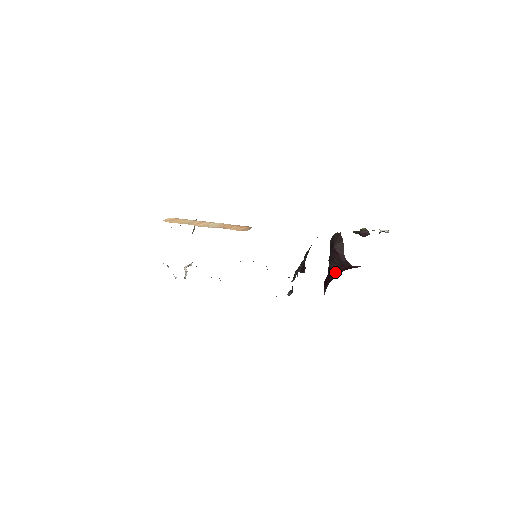
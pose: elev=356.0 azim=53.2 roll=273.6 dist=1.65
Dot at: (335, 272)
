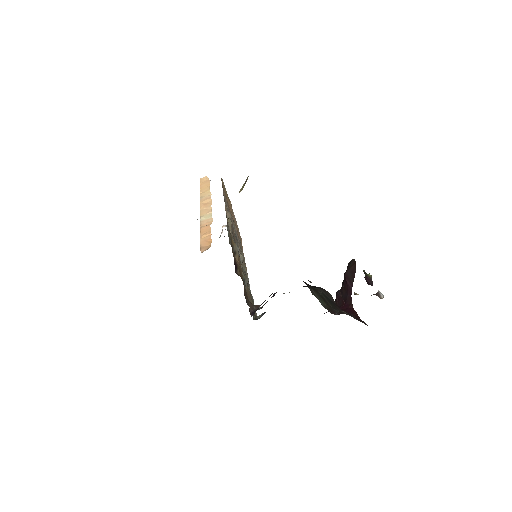
Dot at: (336, 303)
